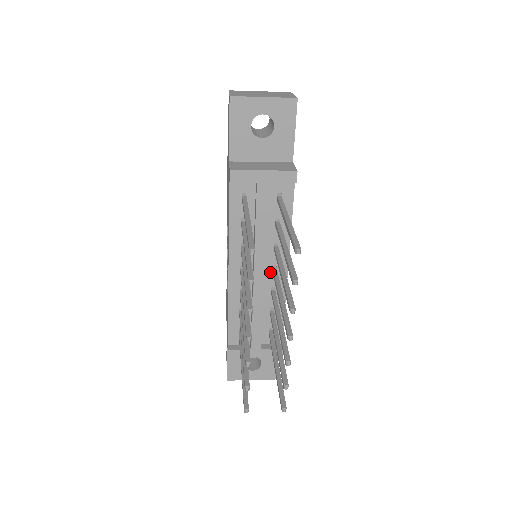
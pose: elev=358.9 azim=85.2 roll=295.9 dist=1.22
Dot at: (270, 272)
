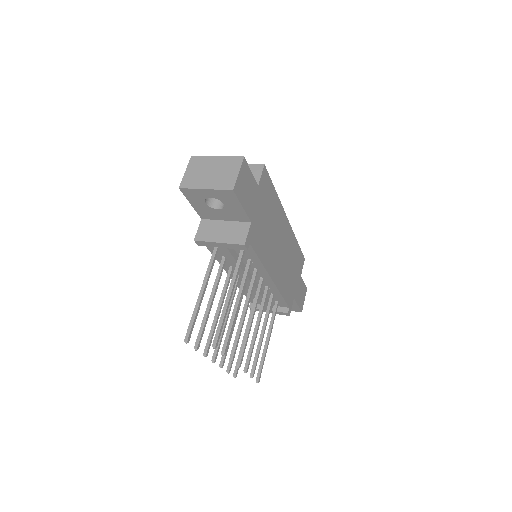
Dot at: (259, 279)
